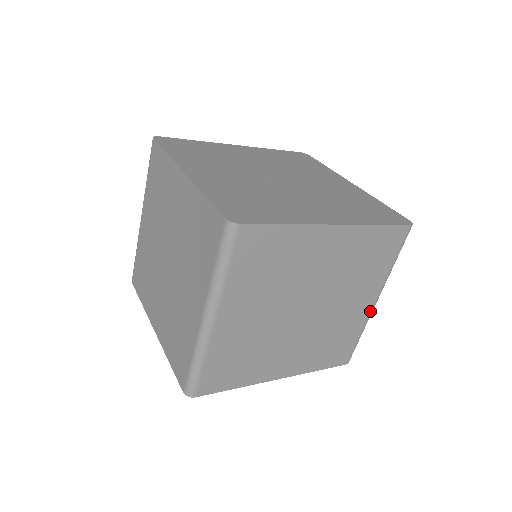
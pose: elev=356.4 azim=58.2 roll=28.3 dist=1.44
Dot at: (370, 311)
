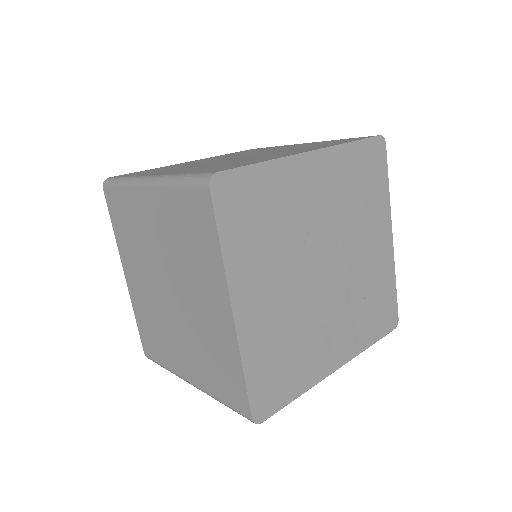
Dot at: occluded
